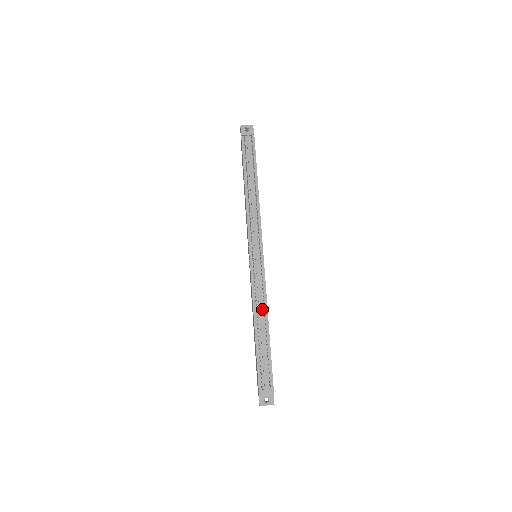
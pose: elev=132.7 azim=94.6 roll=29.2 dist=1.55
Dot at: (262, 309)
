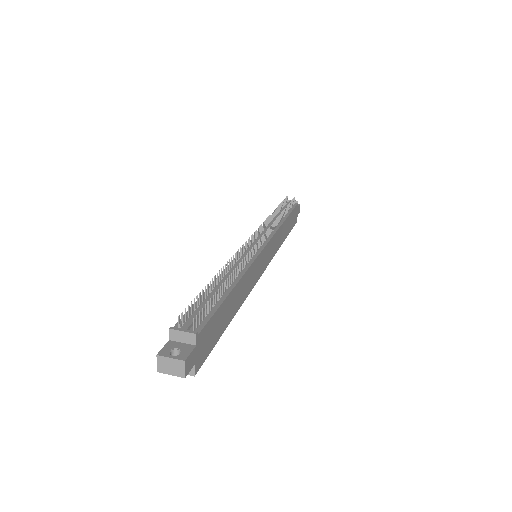
Dot at: (236, 273)
